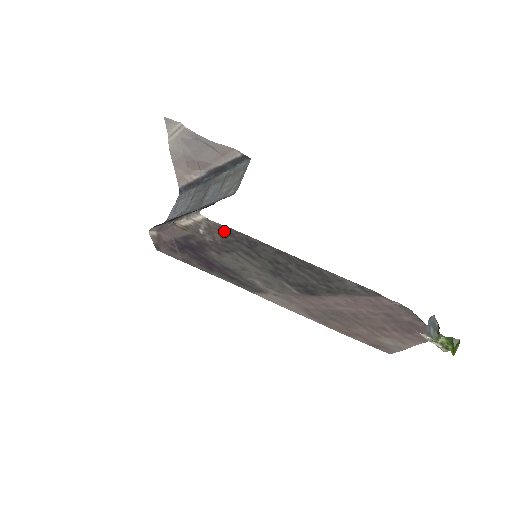
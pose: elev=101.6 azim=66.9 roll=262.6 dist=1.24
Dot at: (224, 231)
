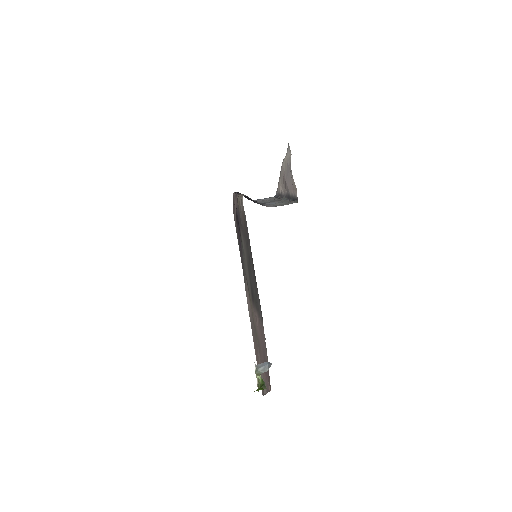
Dot at: occluded
